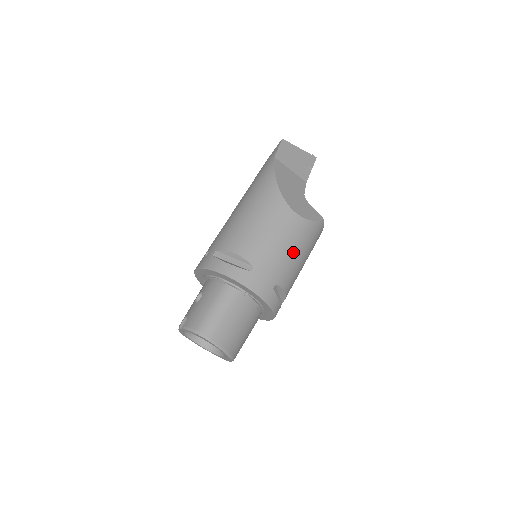
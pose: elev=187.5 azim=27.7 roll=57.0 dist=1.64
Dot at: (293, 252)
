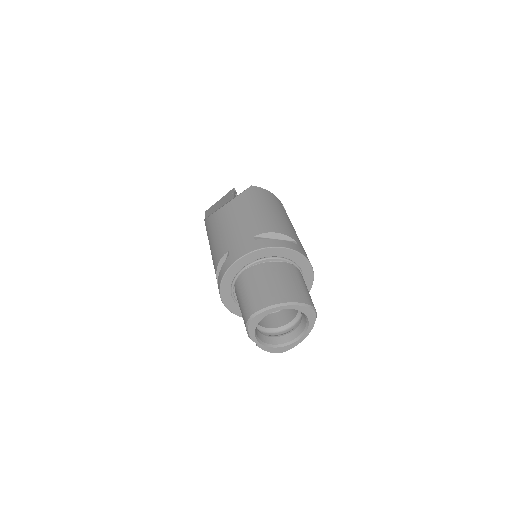
Dot at: (246, 215)
